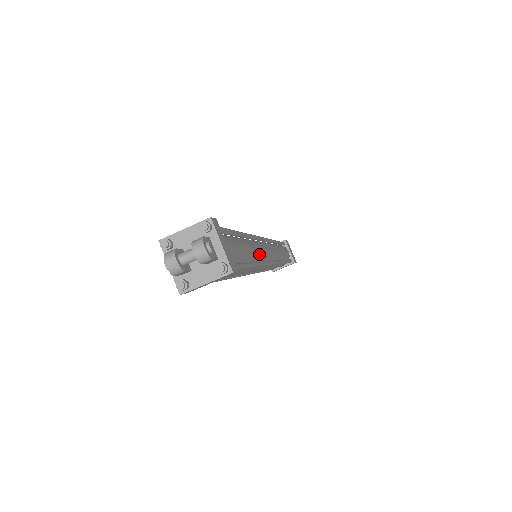
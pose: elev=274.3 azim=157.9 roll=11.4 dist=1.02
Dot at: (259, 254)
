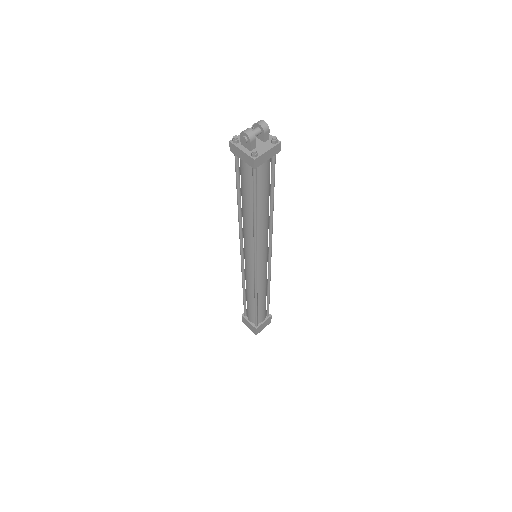
Dot at: occluded
